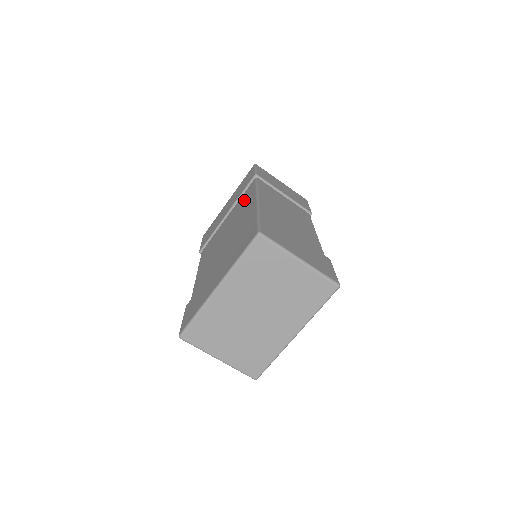
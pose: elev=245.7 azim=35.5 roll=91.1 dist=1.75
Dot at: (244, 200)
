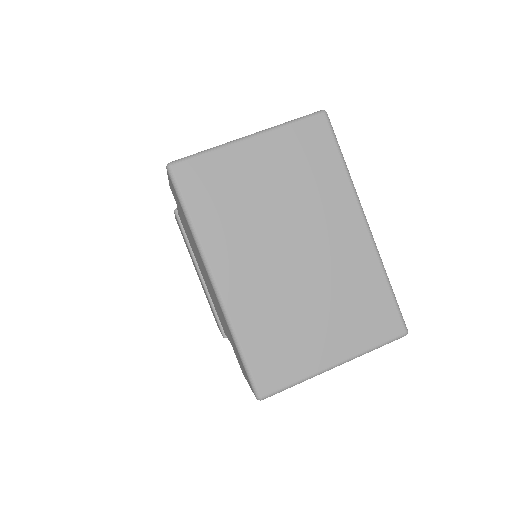
Dot at: occluded
